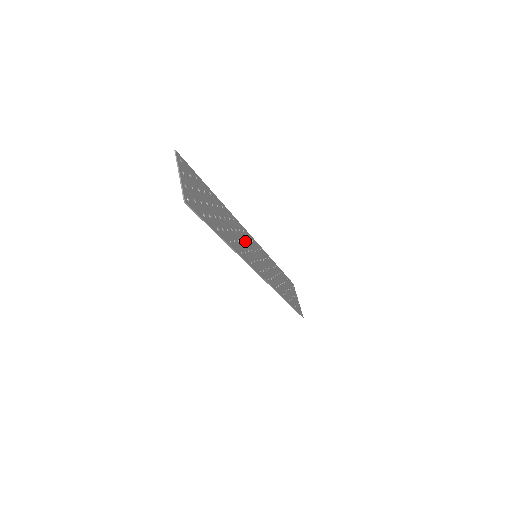
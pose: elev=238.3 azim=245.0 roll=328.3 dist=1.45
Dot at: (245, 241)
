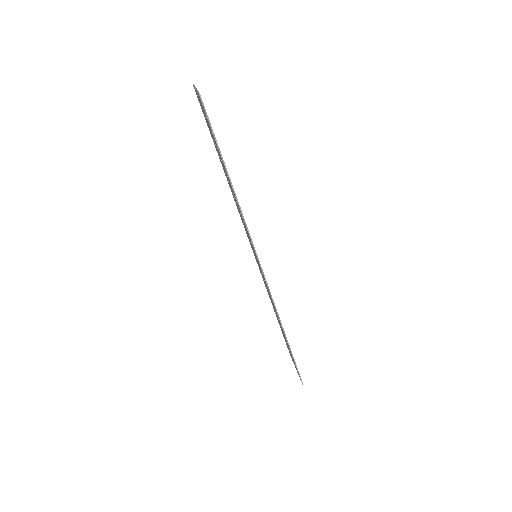
Dot at: occluded
